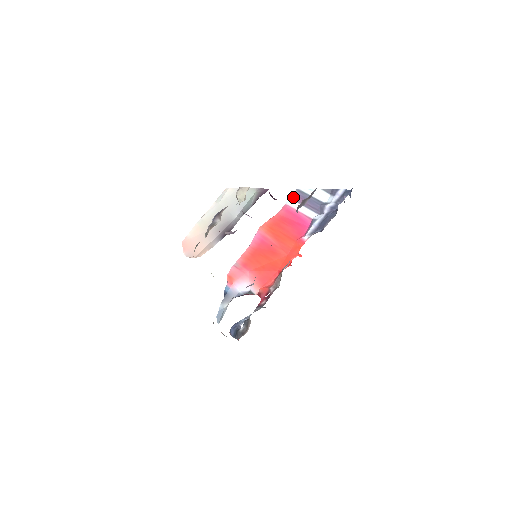
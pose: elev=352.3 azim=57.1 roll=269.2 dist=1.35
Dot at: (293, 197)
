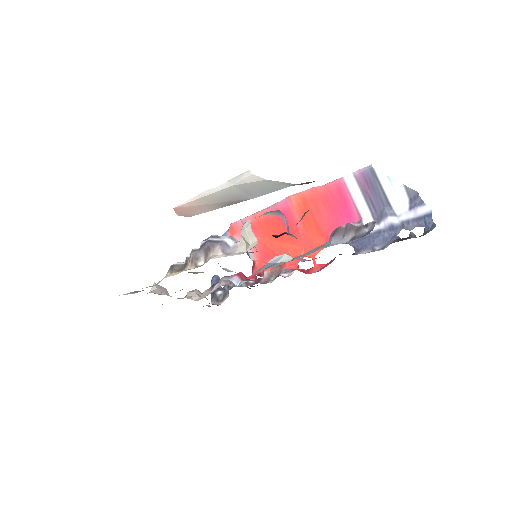
Dot at: (358, 175)
